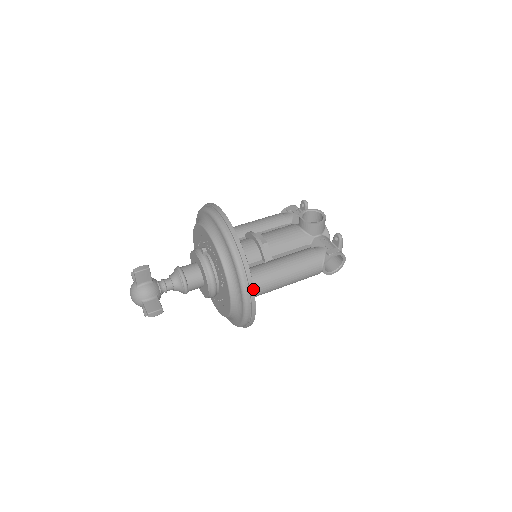
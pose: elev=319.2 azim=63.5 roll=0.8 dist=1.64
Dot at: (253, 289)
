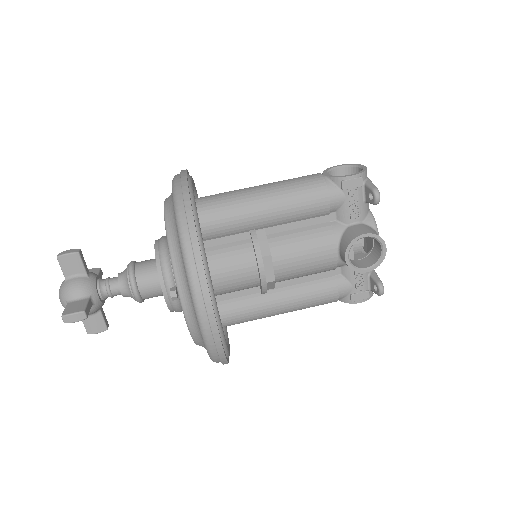
Dot at: occluded
